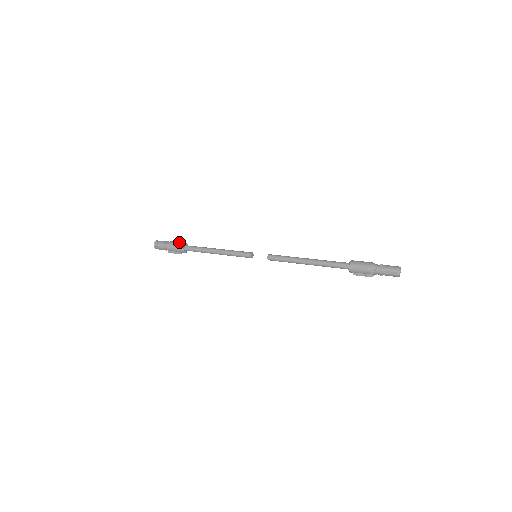
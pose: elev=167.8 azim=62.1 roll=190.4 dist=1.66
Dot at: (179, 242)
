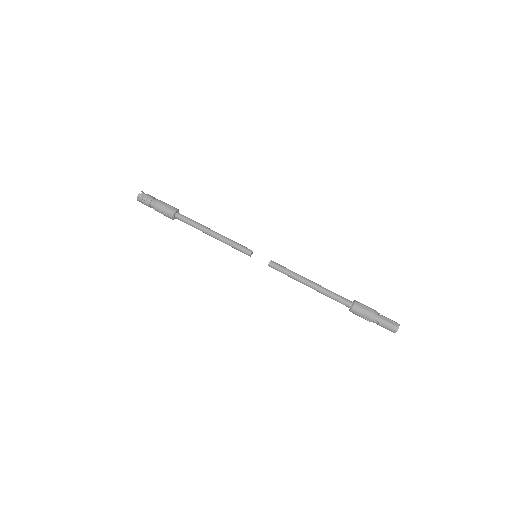
Dot at: (165, 215)
